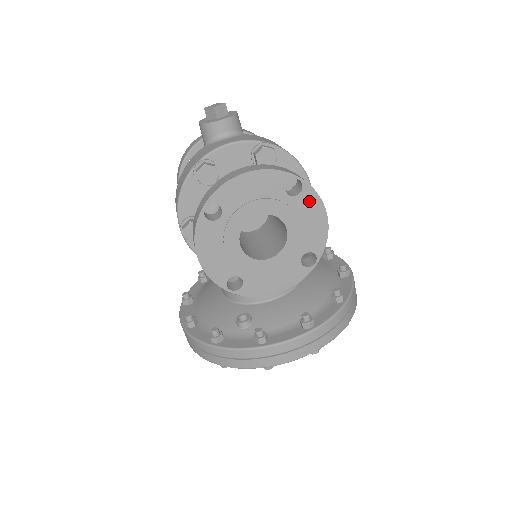
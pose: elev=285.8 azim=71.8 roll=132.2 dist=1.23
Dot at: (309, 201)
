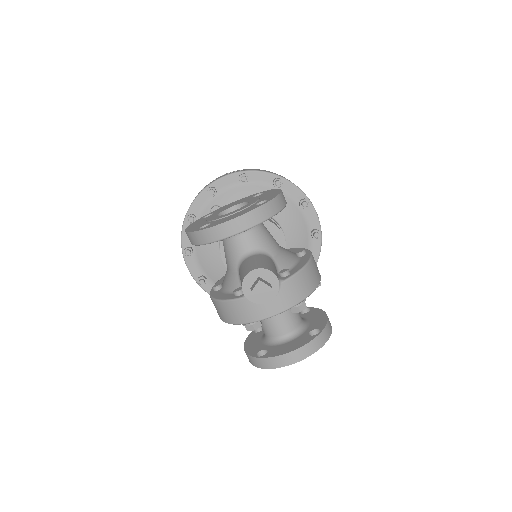
Dot at: occluded
